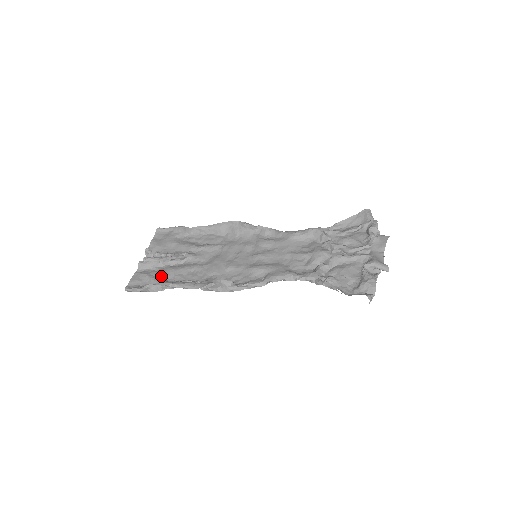
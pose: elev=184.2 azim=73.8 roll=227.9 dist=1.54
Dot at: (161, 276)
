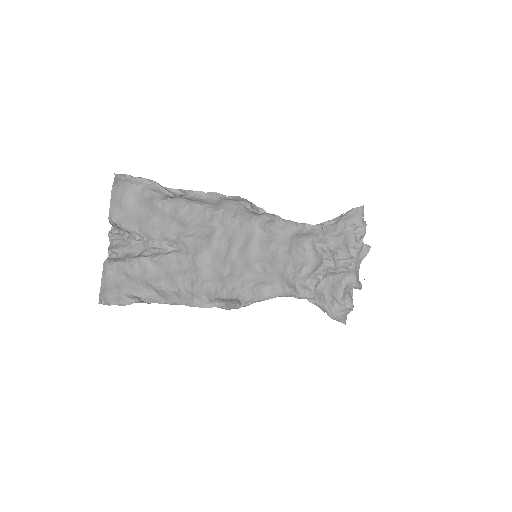
Dot at: (144, 278)
